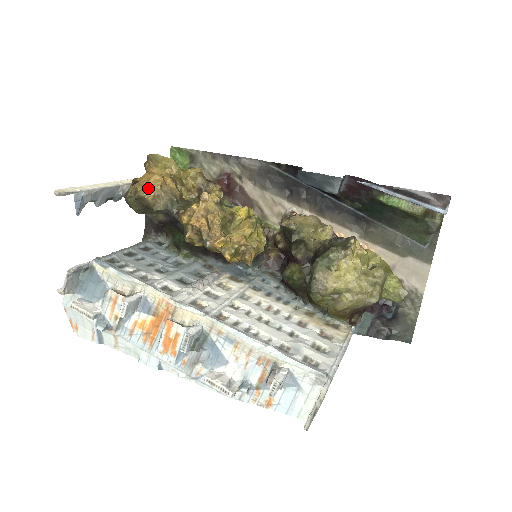
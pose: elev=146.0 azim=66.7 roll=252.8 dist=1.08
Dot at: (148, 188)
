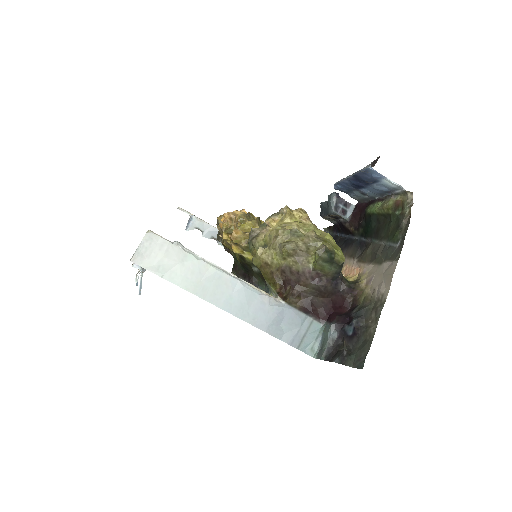
Dot at: occluded
